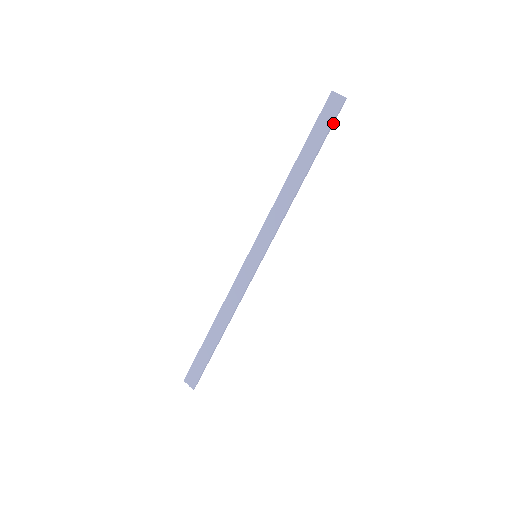
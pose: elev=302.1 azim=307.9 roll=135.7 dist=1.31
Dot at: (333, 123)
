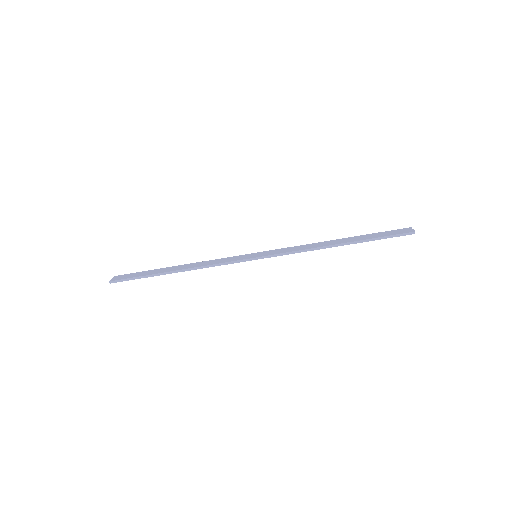
Dot at: (392, 237)
